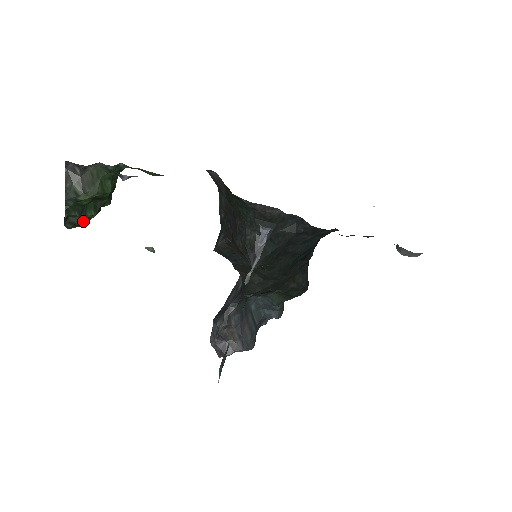
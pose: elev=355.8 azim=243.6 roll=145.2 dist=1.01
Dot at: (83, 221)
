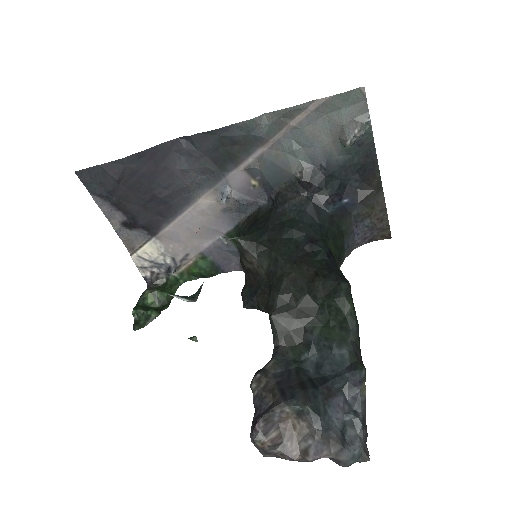
Dot at: (146, 320)
